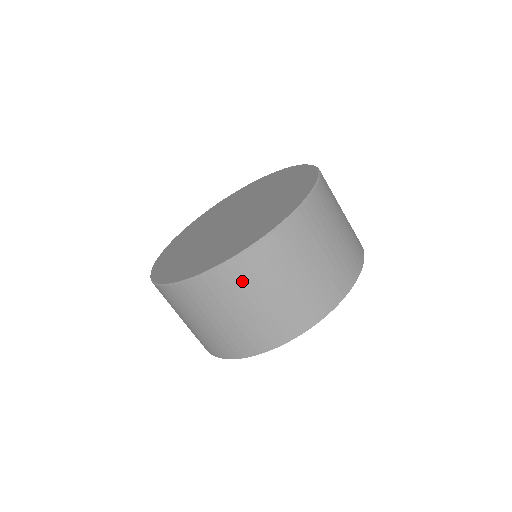
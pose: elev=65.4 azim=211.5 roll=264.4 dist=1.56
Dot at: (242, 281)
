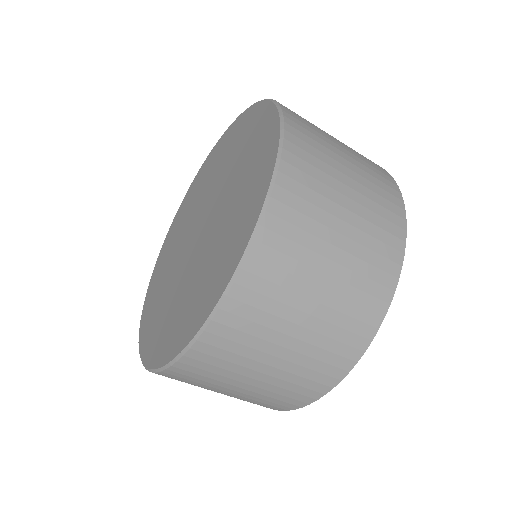
Dot at: (271, 290)
